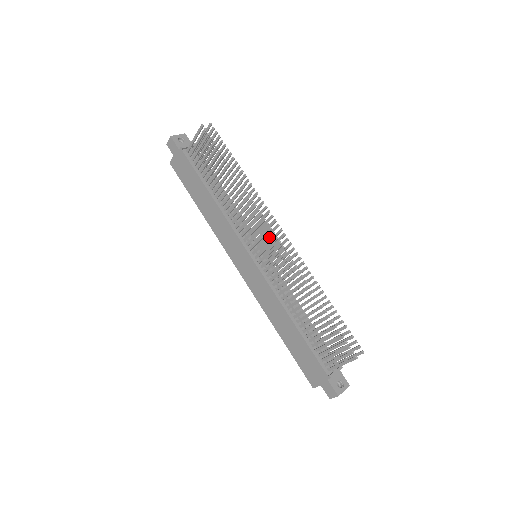
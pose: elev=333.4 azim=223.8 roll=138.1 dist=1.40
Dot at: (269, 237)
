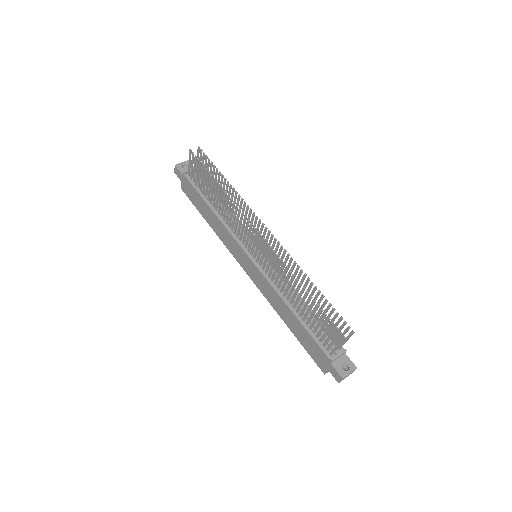
Dot at: (256, 236)
